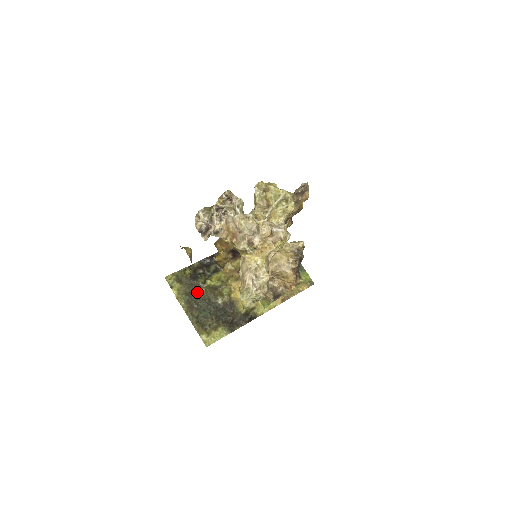
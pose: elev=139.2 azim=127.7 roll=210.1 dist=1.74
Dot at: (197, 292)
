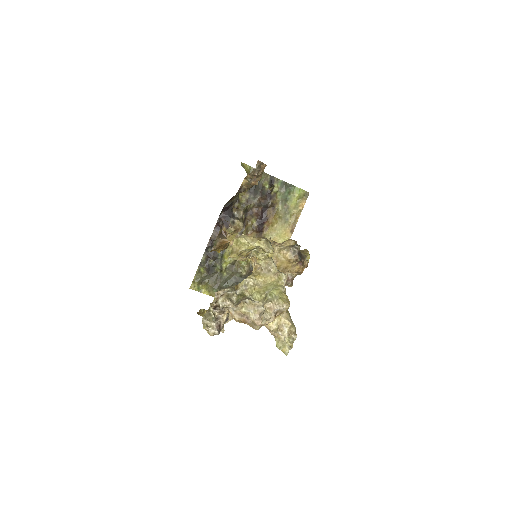
Dot at: (222, 280)
